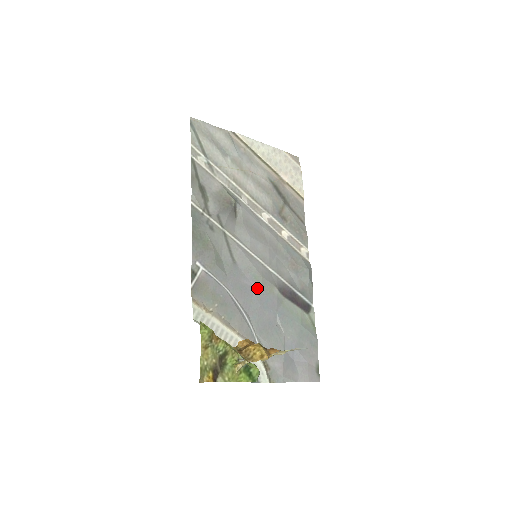
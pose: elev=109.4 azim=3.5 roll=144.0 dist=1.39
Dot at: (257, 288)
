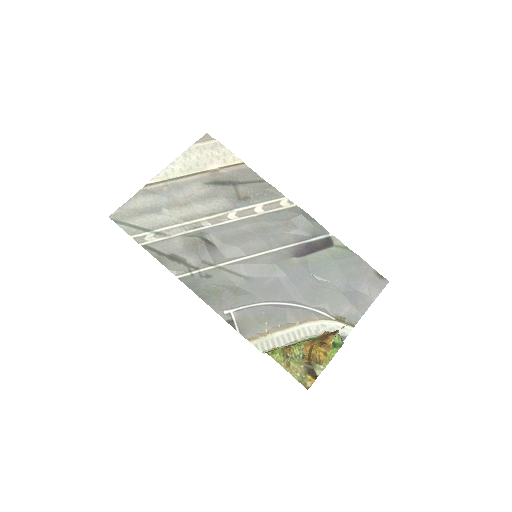
Dot at: (280, 275)
